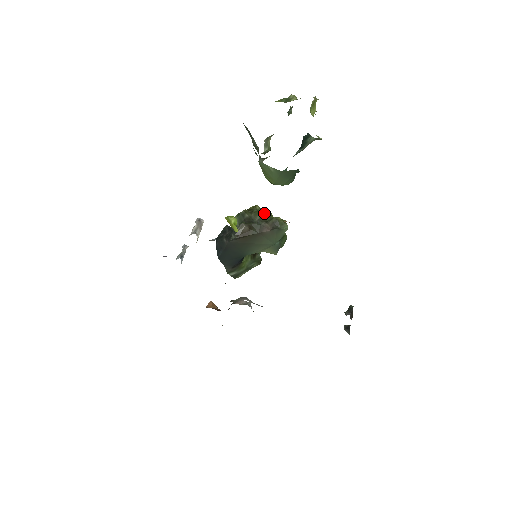
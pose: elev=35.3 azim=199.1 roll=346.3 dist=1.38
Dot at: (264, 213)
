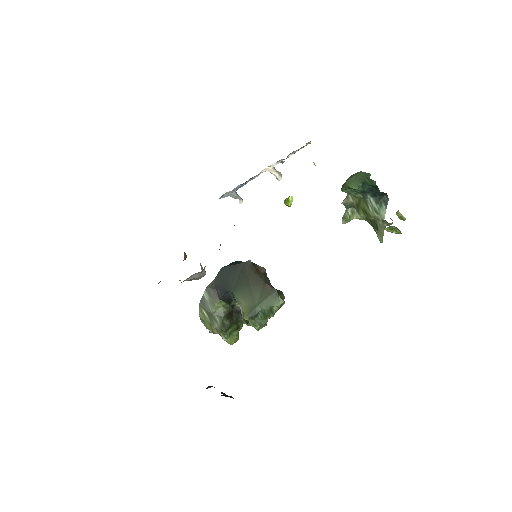
Dot at: occluded
